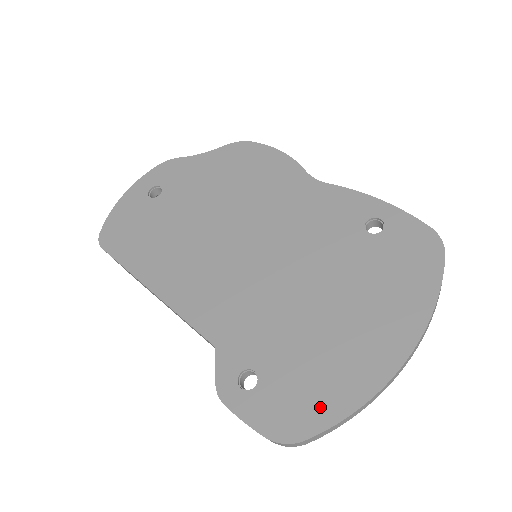
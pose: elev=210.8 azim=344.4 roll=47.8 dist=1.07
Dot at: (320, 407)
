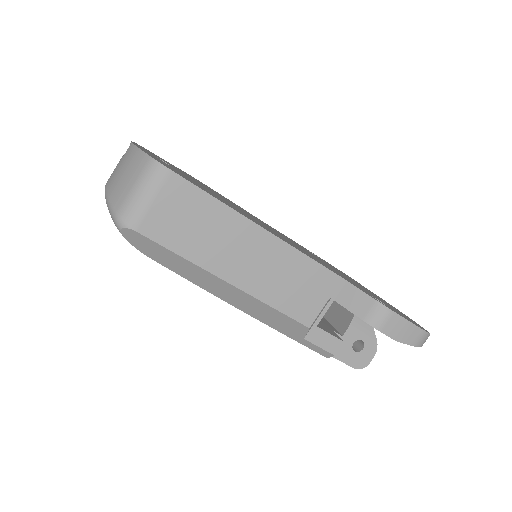
Dot at: (411, 320)
